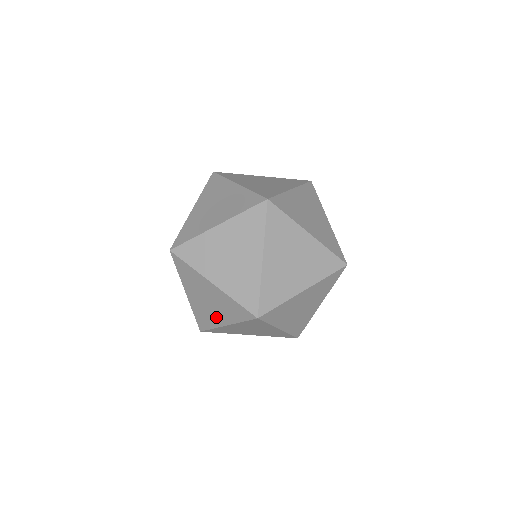
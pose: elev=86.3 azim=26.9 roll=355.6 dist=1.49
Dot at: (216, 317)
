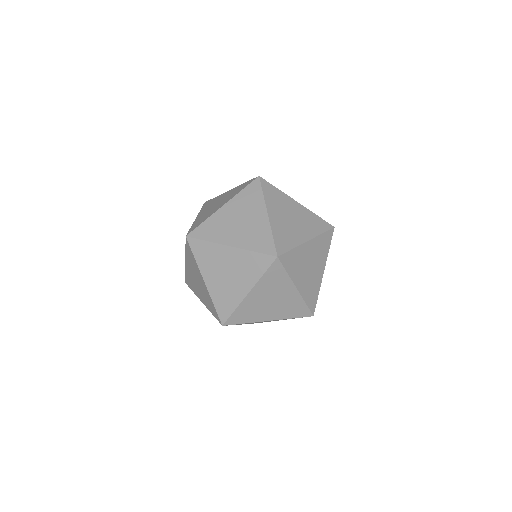
Dot at: (237, 289)
